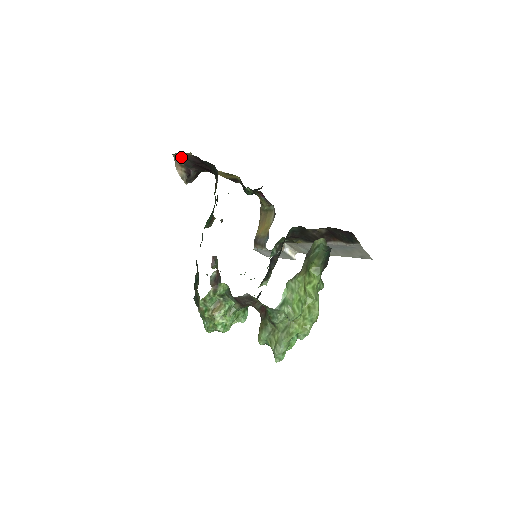
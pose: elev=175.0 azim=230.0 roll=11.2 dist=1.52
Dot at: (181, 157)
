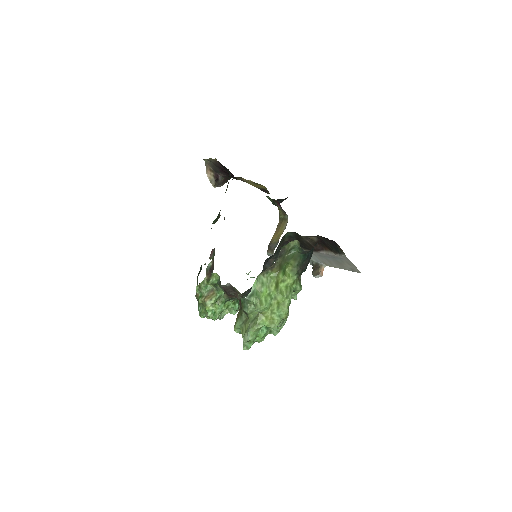
Dot at: (210, 162)
